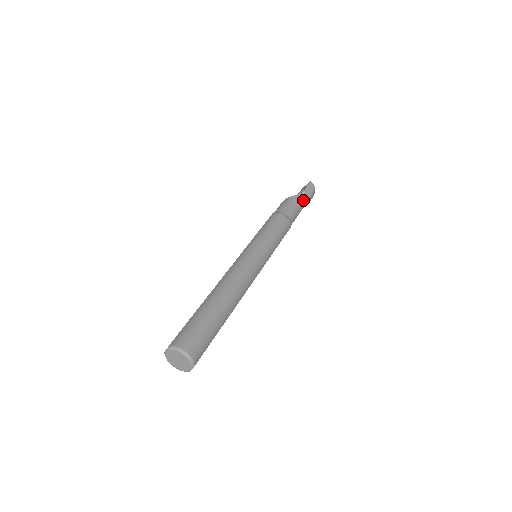
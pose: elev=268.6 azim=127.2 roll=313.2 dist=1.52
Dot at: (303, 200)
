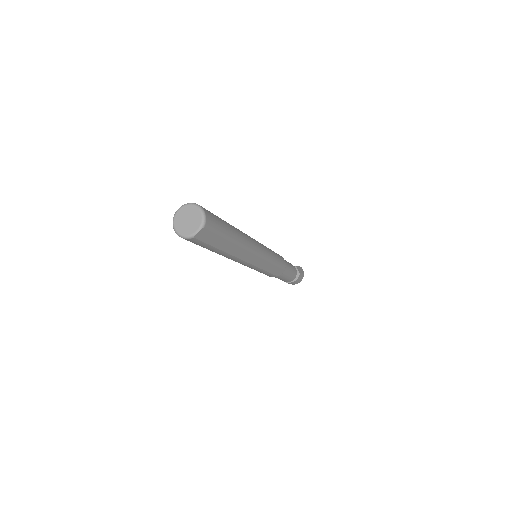
Dot at: (295, 270)
